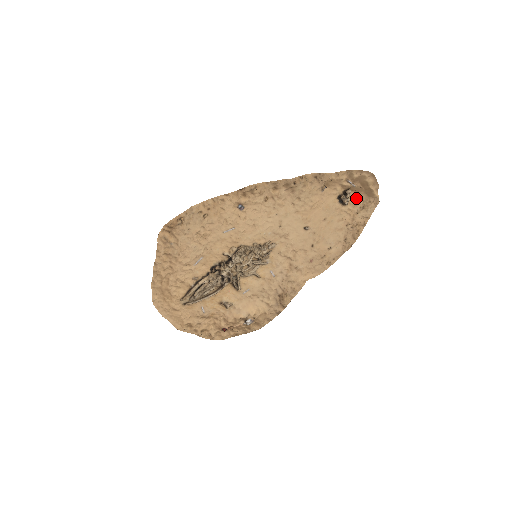
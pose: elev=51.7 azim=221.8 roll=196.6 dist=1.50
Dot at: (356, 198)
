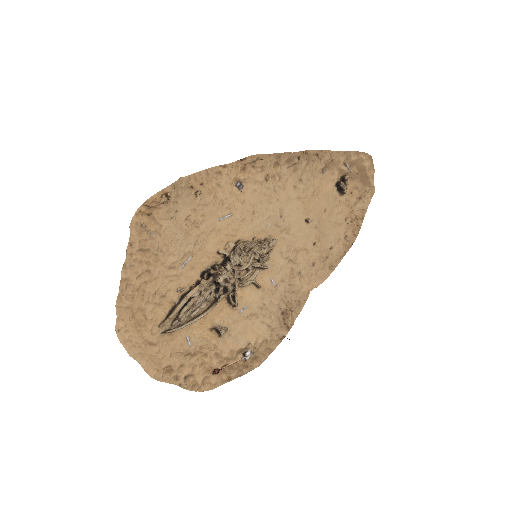
Dot at: (352, 187)
